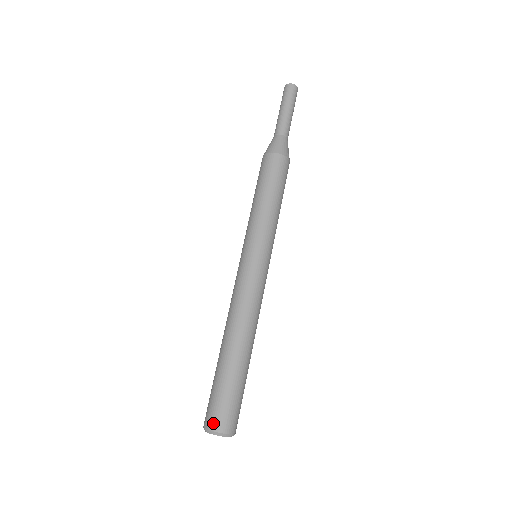
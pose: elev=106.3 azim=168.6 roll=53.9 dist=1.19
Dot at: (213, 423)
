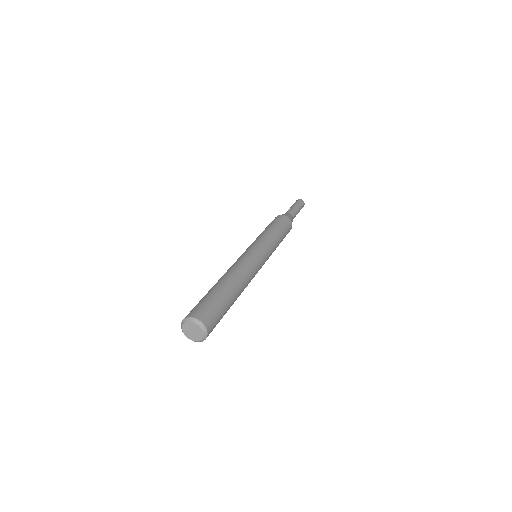
Dot at: (188, 314)
